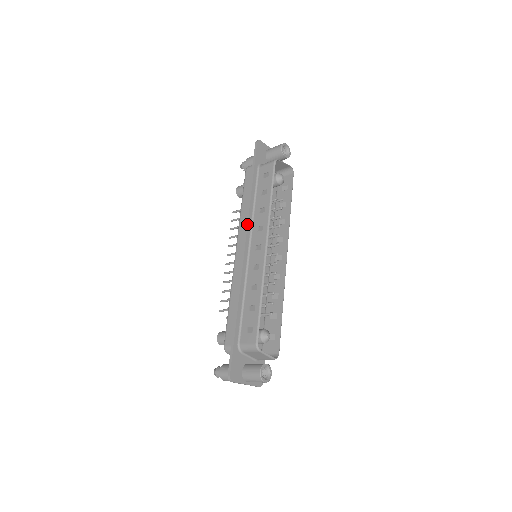
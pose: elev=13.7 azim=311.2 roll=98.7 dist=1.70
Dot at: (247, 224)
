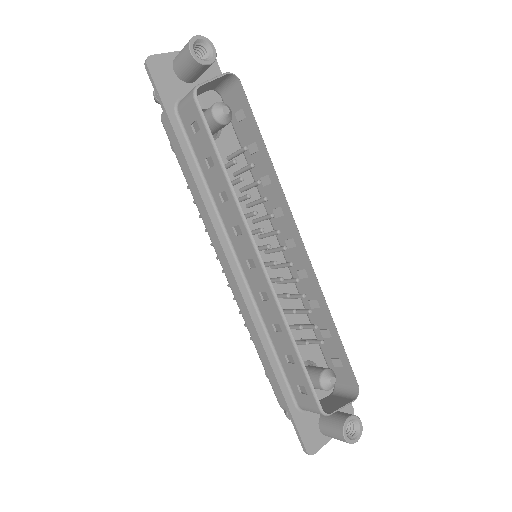
Dot at: (214, 230)
